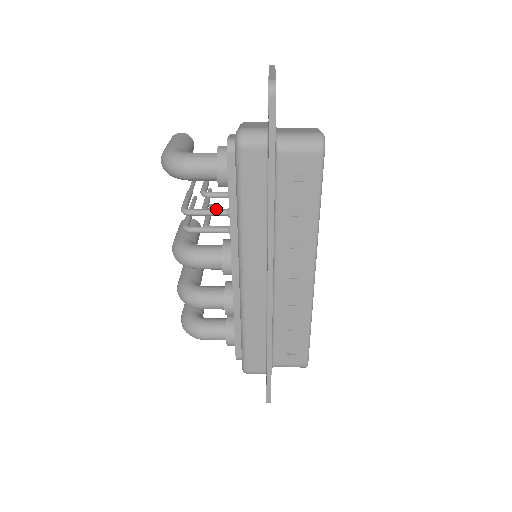
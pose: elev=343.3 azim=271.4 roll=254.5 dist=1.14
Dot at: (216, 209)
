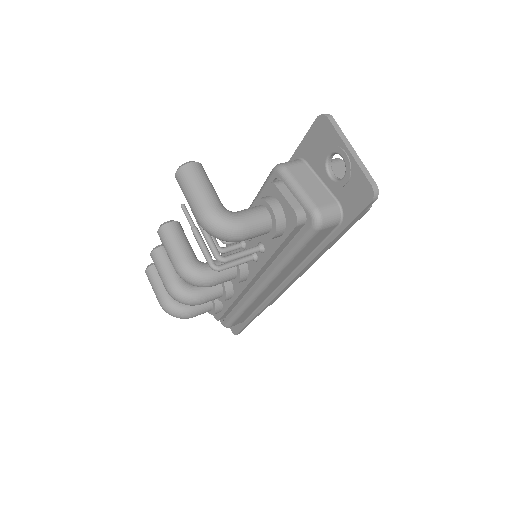
Dot at: (250, 250)
